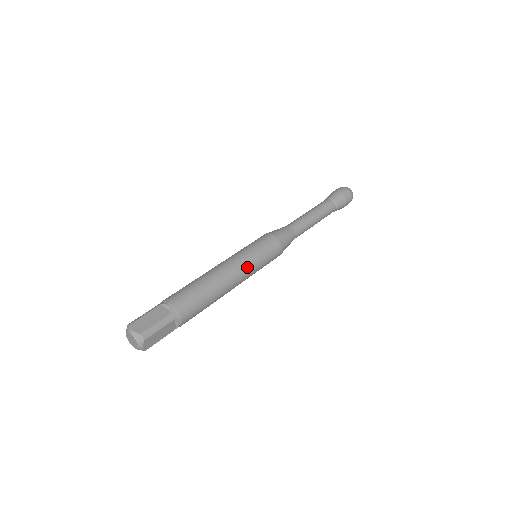
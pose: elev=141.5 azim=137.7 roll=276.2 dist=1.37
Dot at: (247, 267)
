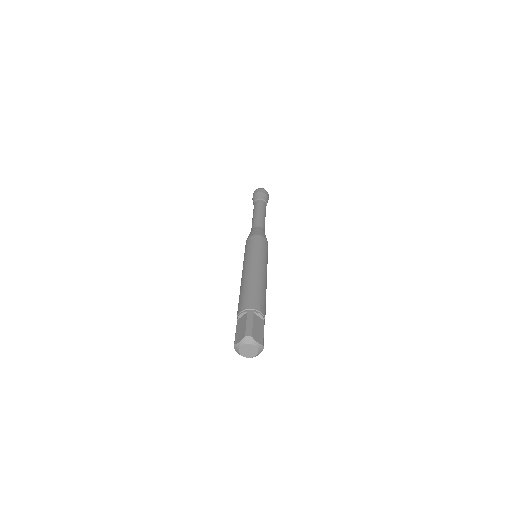
Dot at: (256, 259)
